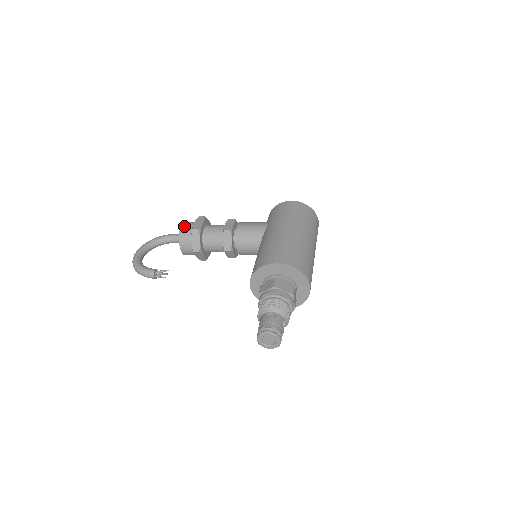
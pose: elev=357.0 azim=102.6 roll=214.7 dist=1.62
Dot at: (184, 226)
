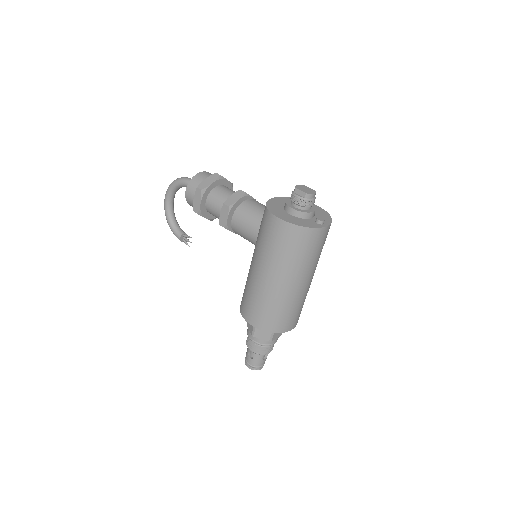
Dot at: (187, 197)
